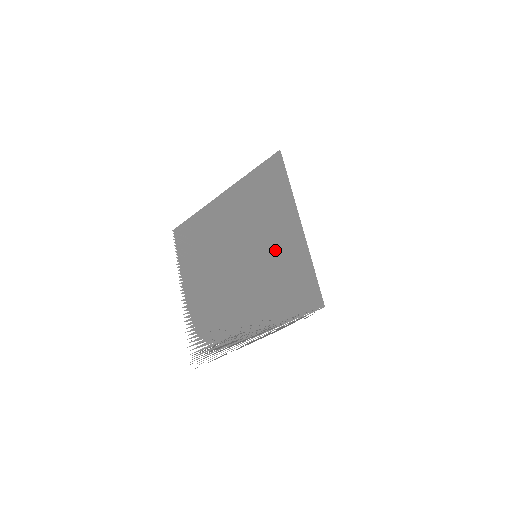
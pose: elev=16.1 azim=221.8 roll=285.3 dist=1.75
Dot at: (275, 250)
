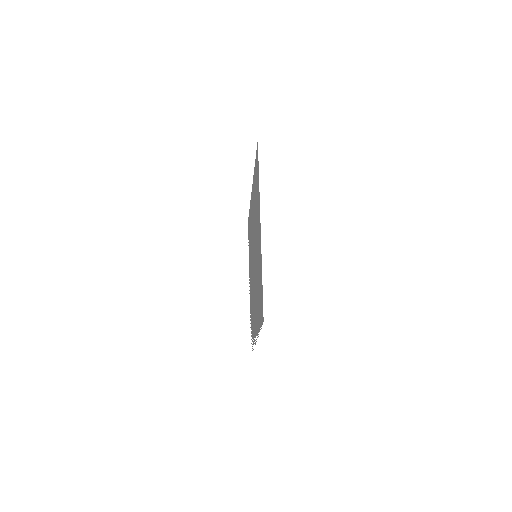
Dot at: occluded
